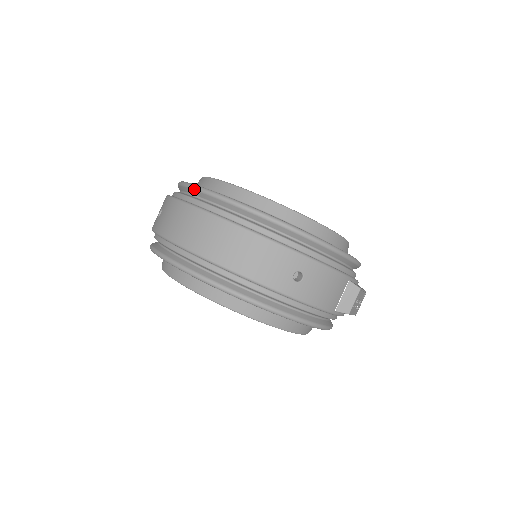
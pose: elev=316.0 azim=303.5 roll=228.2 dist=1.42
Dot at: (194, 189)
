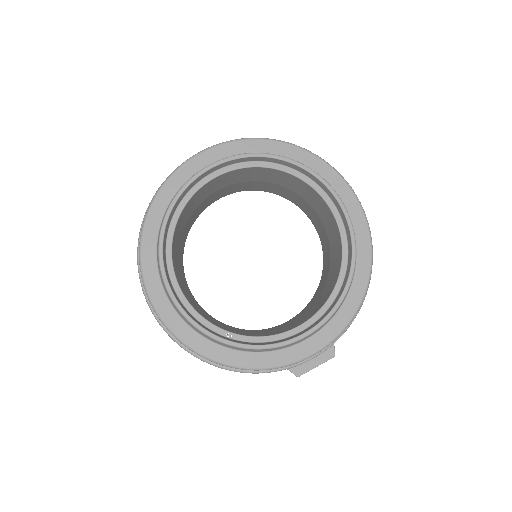
Dot at: (140, 261)
